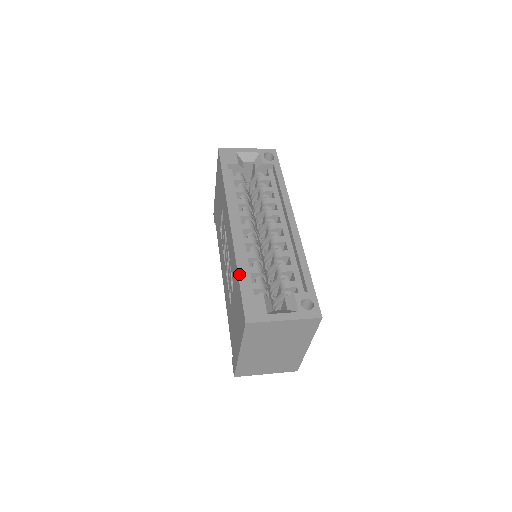
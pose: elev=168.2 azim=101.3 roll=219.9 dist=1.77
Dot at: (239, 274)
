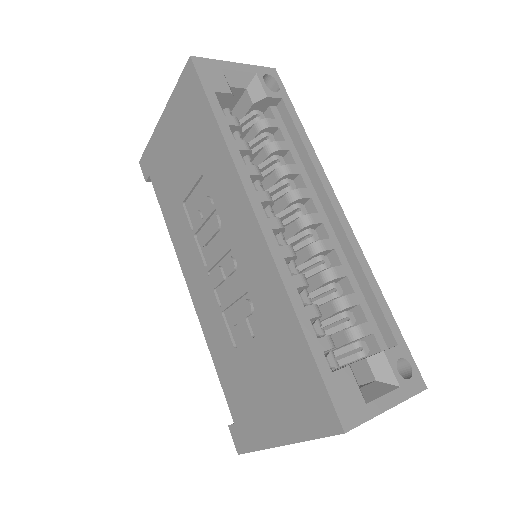
Dot at: (305, 331)
